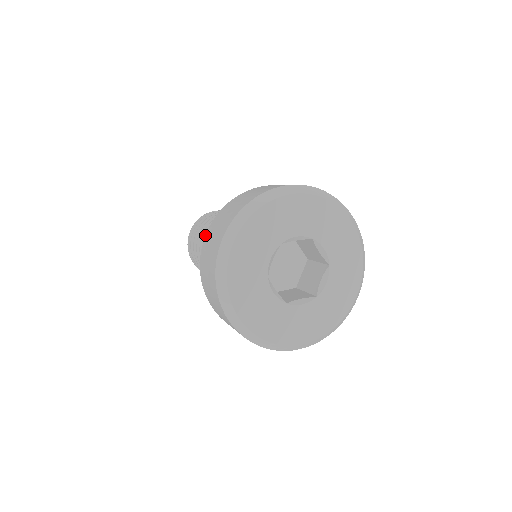
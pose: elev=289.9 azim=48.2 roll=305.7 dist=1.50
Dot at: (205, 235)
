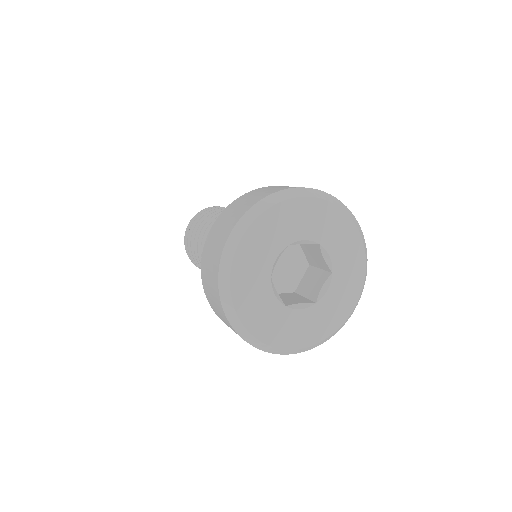
Dot at: occluded
